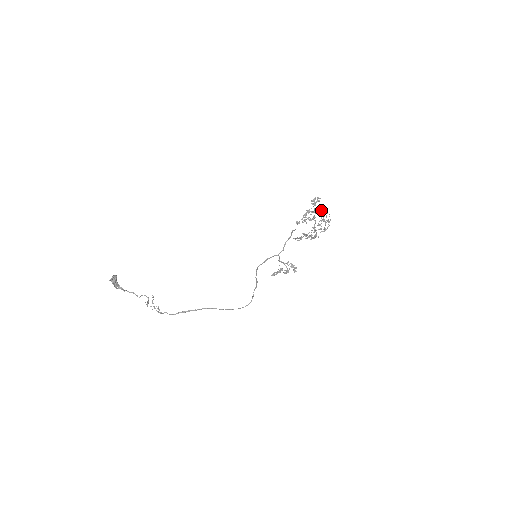
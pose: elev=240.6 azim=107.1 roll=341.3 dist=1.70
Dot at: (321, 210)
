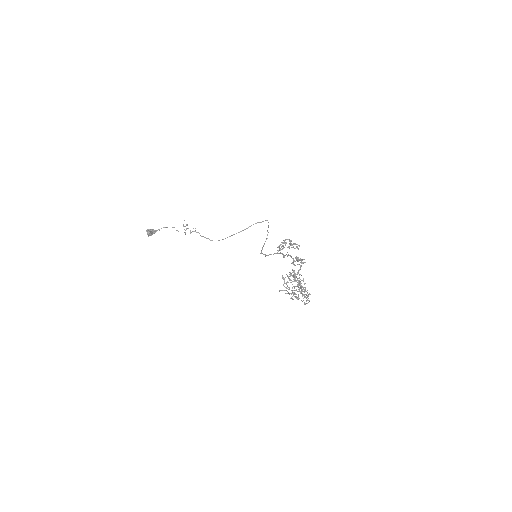
Dot at: occluded
